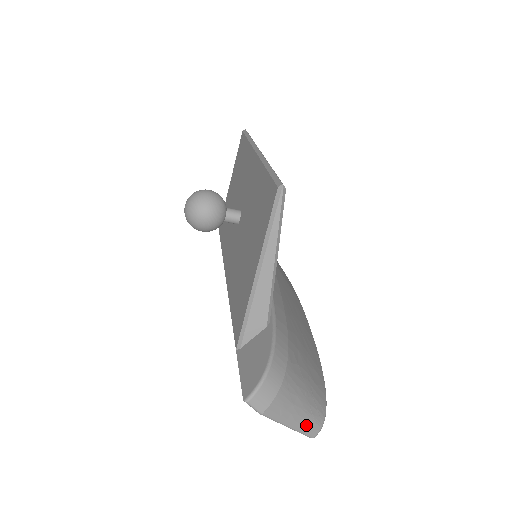
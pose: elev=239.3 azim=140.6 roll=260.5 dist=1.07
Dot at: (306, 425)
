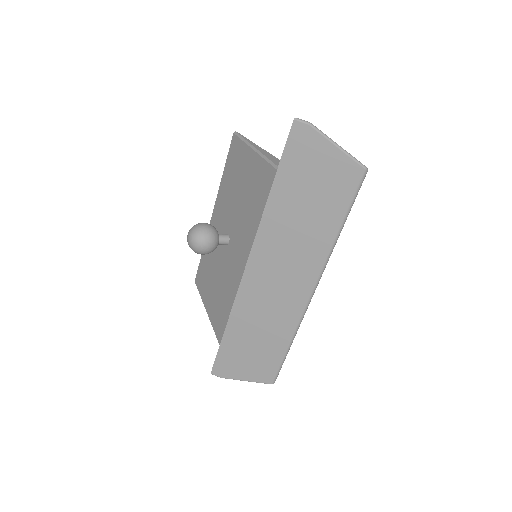
Dot at: (350, 156)
